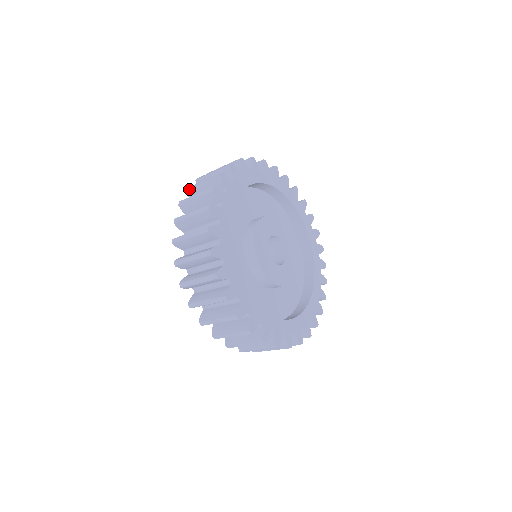
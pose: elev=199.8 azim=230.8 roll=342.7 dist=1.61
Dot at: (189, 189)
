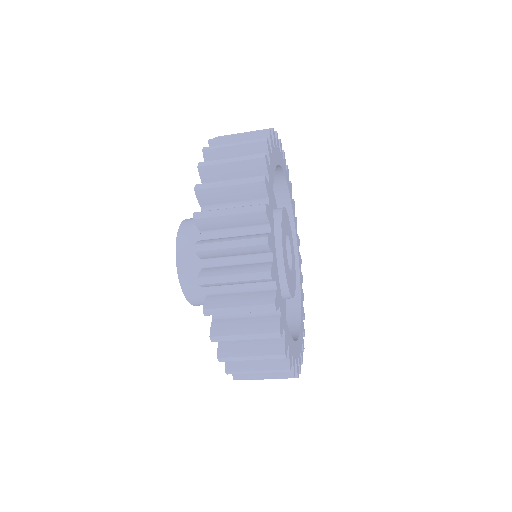
Dot at: occluded
